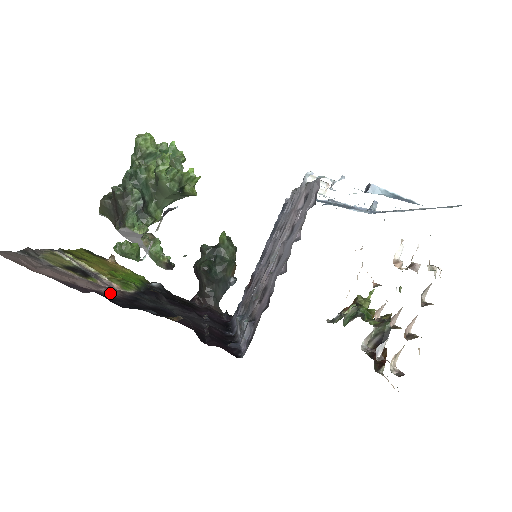
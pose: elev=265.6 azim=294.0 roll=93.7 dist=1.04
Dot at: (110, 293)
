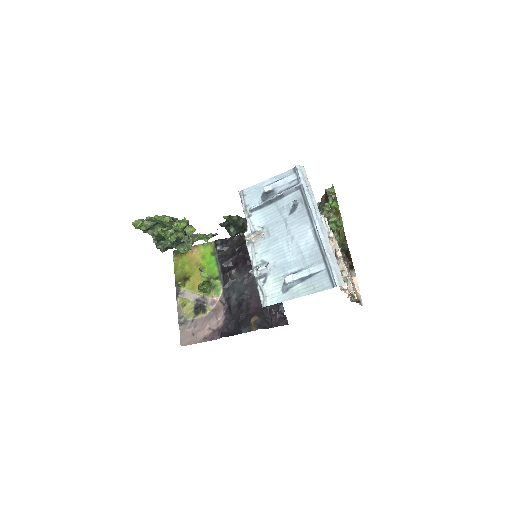
Dot at: (221, 318)
